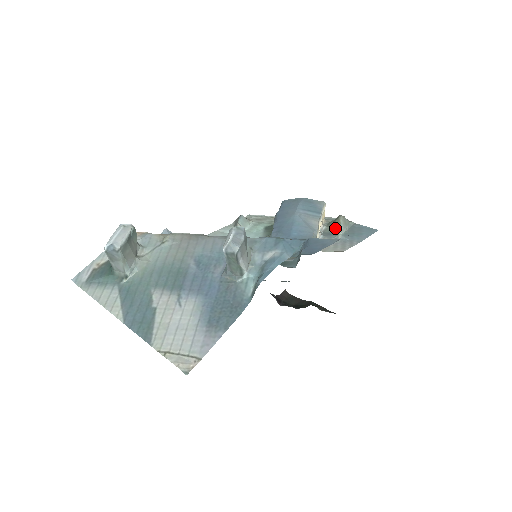
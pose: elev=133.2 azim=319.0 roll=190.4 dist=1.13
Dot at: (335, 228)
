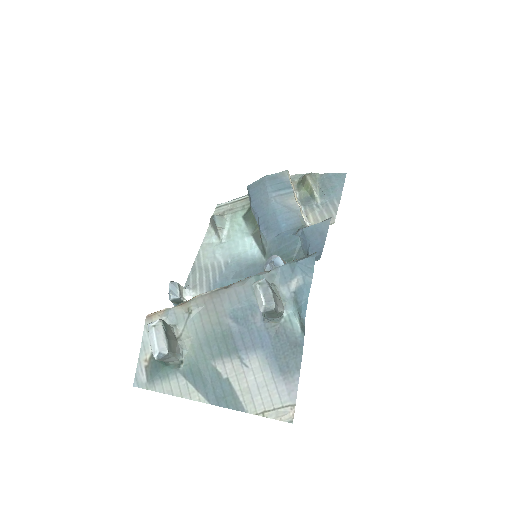
Dot at: (308, 191)
